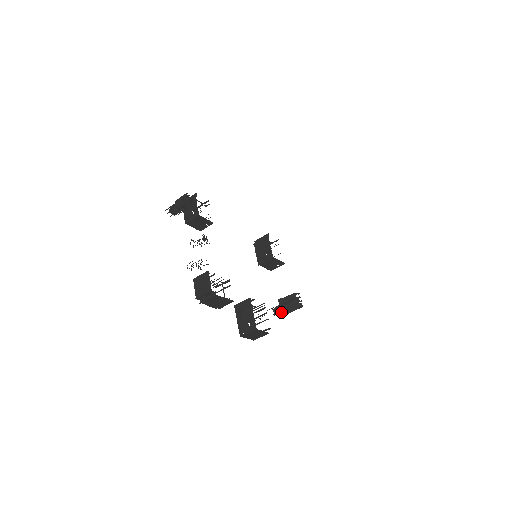
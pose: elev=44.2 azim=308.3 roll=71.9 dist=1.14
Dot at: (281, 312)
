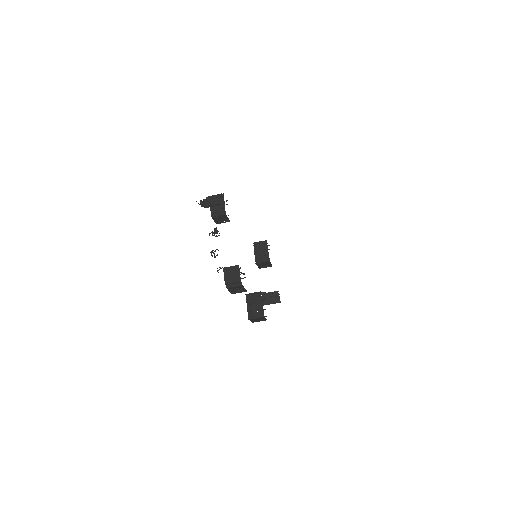
Dot at: (263, 303)
